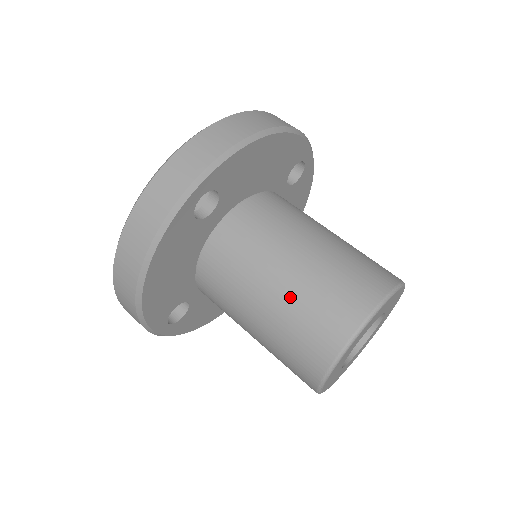
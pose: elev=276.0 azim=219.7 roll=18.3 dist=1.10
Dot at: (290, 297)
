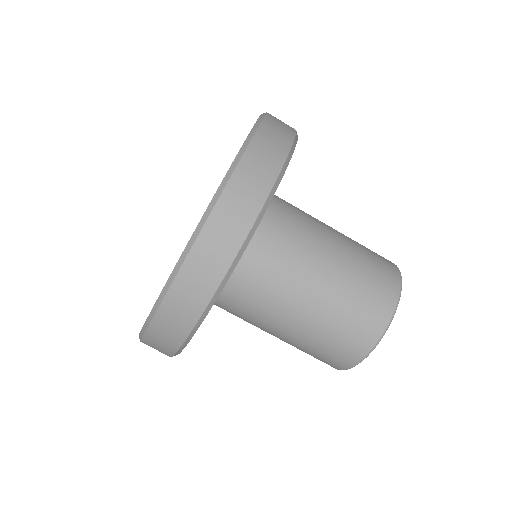
Dot at: (331, 301)
